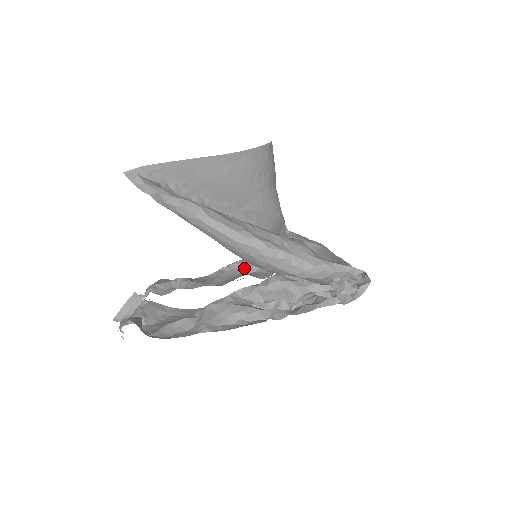
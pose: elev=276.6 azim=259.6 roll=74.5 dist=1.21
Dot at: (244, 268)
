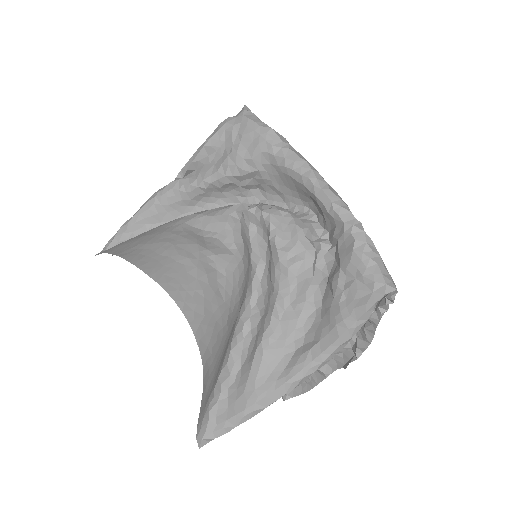
Dot at: occluded
